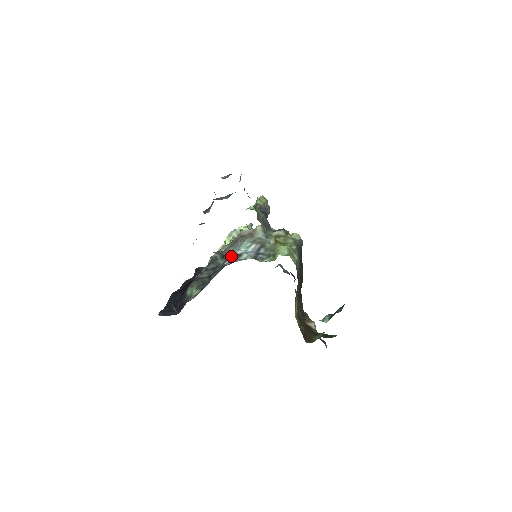
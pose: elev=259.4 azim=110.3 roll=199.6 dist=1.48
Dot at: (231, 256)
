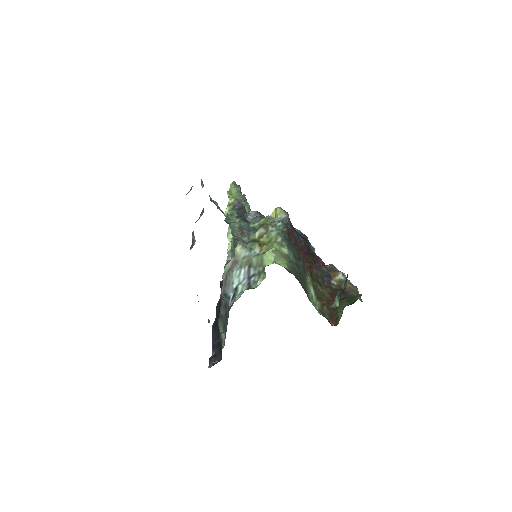
Dot at: (230, 293)
